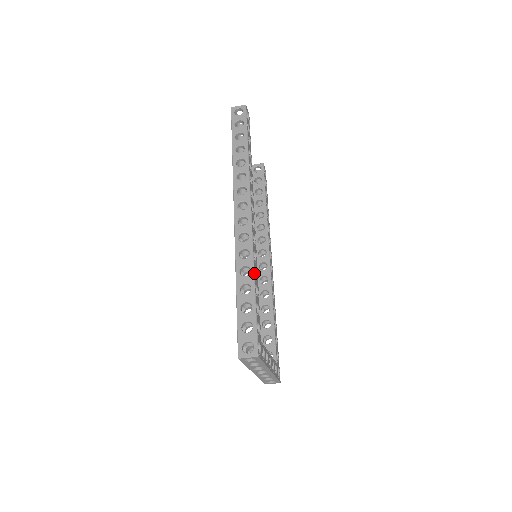
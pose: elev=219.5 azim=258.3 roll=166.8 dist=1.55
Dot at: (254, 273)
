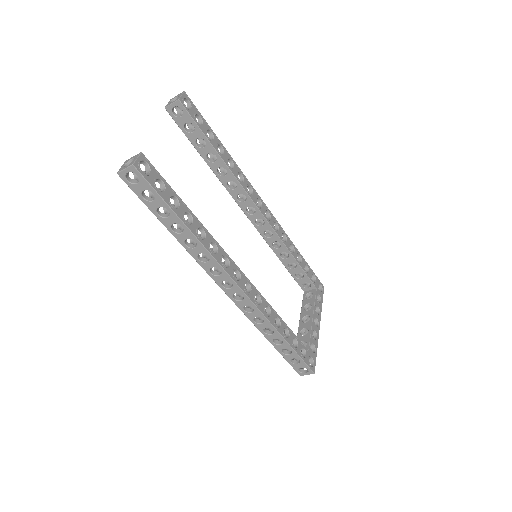
Dot at: (278, 332)
